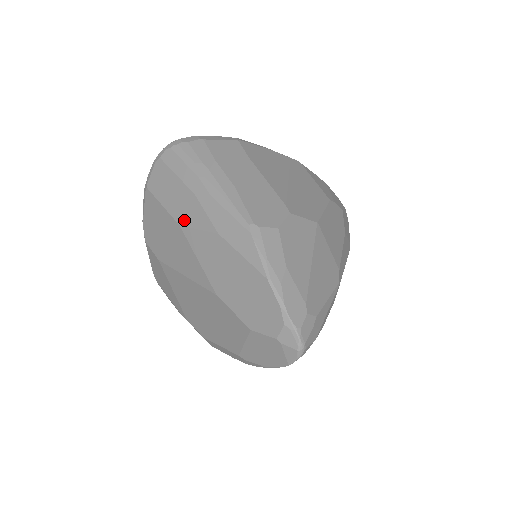
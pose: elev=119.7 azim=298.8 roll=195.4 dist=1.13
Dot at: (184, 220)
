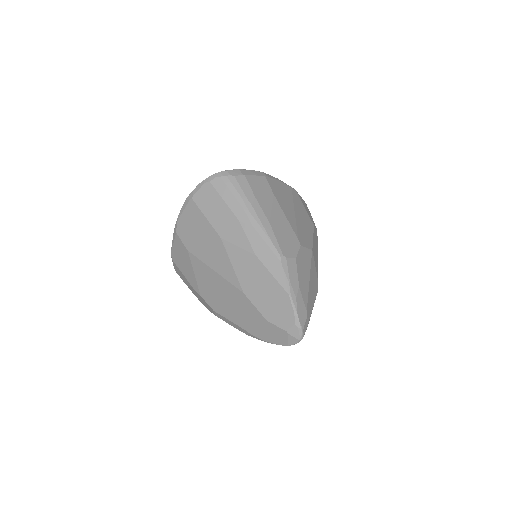
Dot at: (226, 236)
